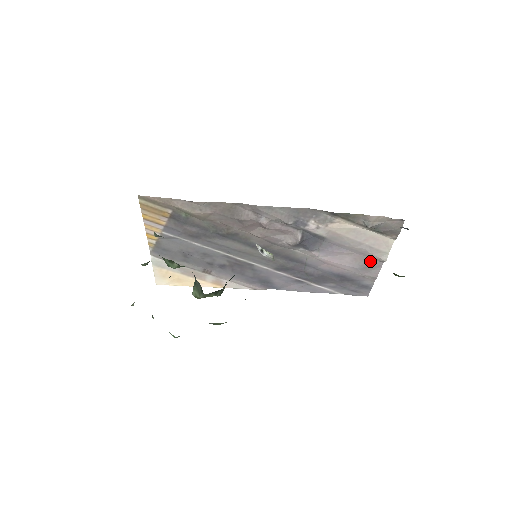
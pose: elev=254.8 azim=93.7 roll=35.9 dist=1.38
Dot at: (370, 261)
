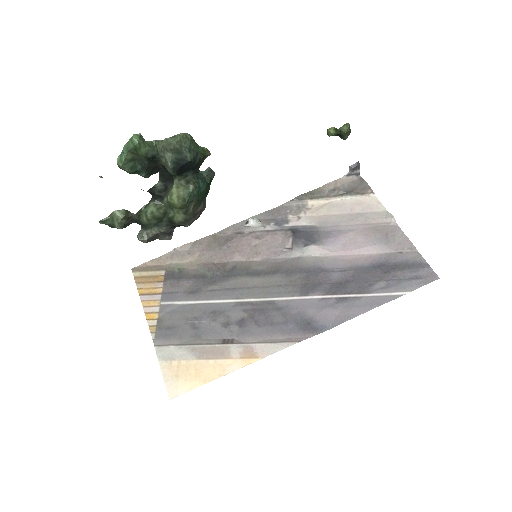
Dot at: (383, 230)
